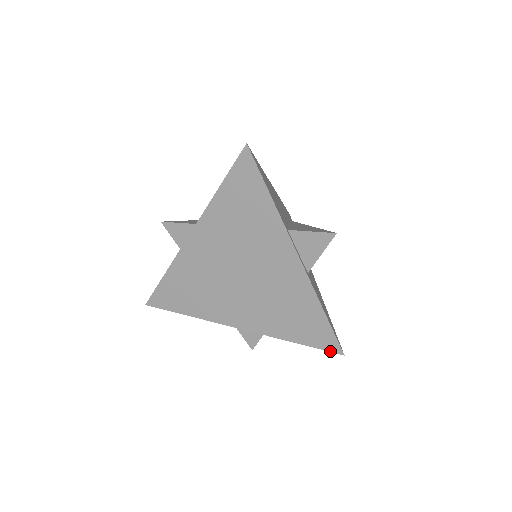
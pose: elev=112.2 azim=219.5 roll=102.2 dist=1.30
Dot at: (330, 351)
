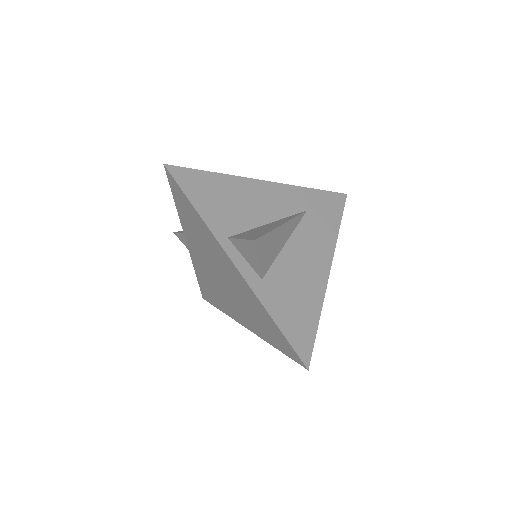
Dot at: (298, 363)
